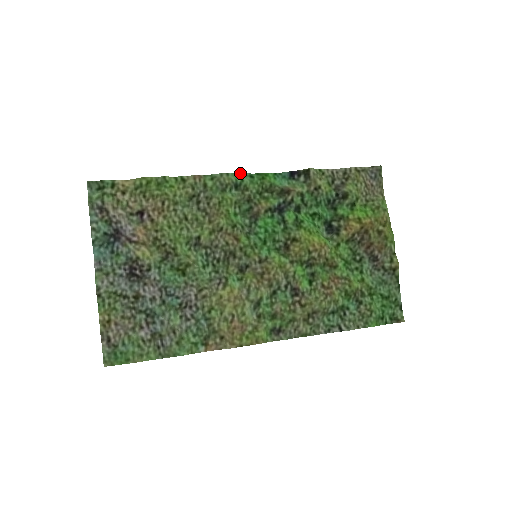
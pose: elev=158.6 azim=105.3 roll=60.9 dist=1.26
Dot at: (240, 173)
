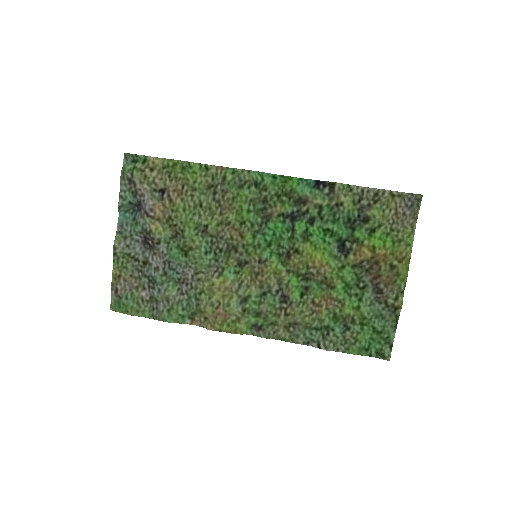
Dot at: (262, 172)
